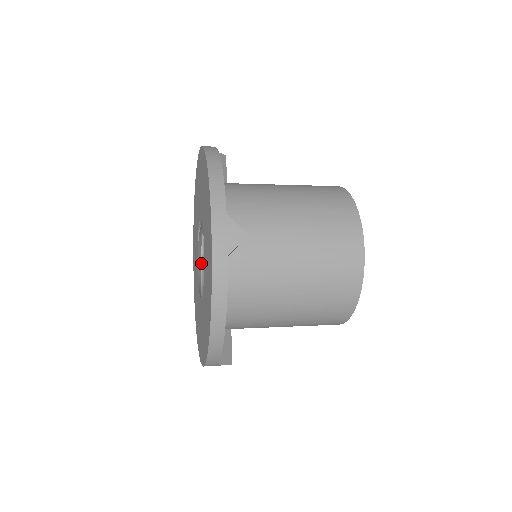
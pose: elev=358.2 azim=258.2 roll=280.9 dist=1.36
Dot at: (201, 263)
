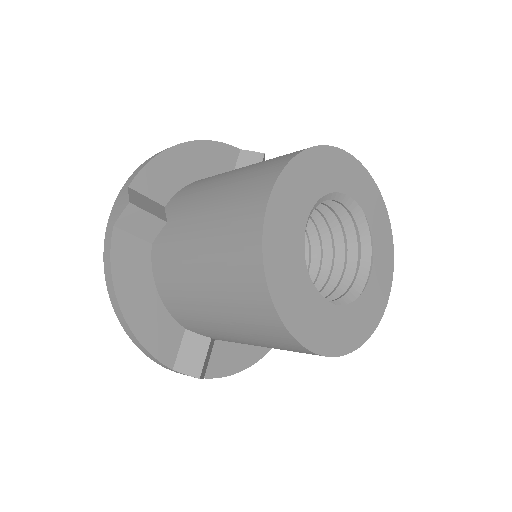
Dot at: occluded
